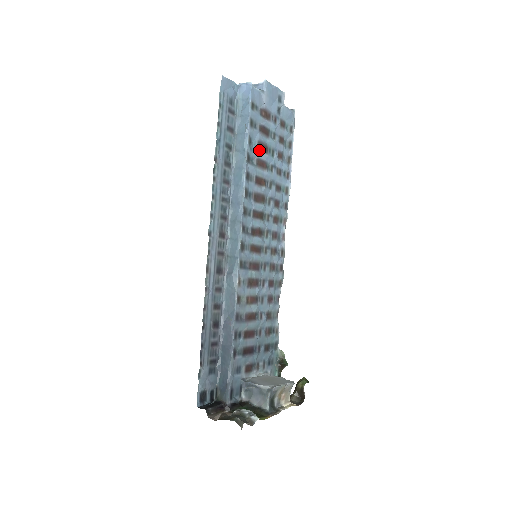
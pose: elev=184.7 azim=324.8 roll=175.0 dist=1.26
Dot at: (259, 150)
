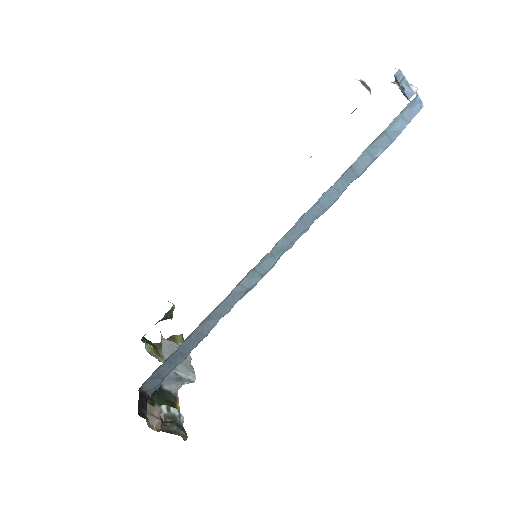
Dot at: occluded
